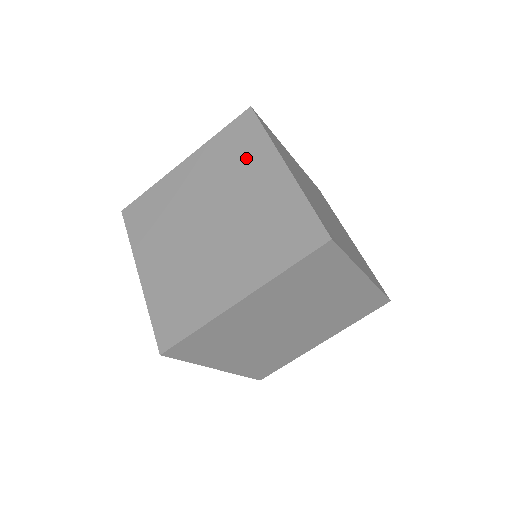
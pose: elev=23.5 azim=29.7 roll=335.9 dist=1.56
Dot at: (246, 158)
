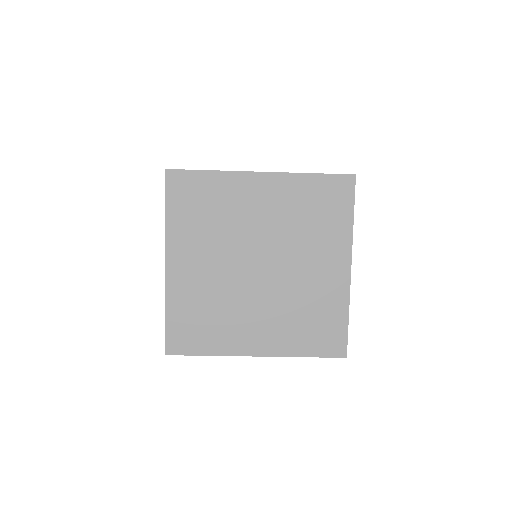
Dot at: occluded
